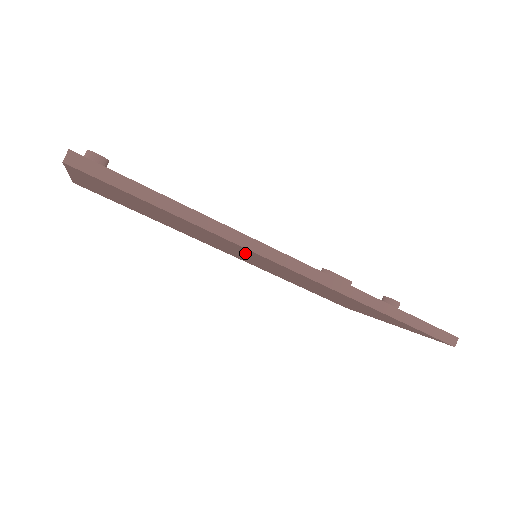
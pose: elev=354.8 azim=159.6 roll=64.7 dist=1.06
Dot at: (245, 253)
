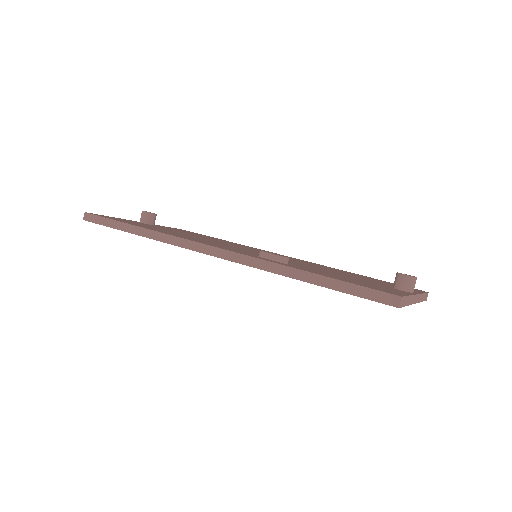
Dot at: occluded
